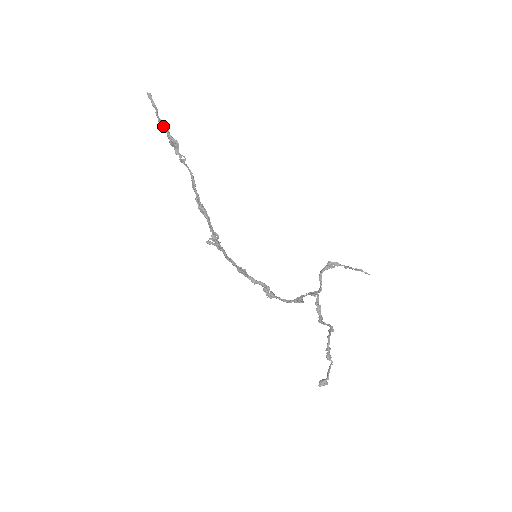
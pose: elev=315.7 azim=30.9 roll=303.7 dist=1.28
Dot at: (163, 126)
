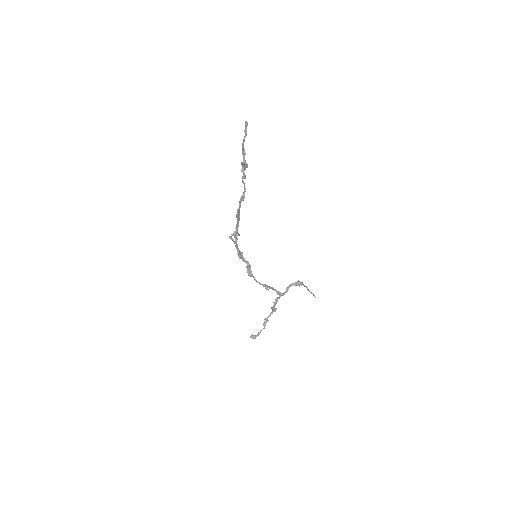
Dot at: (243, 149)
